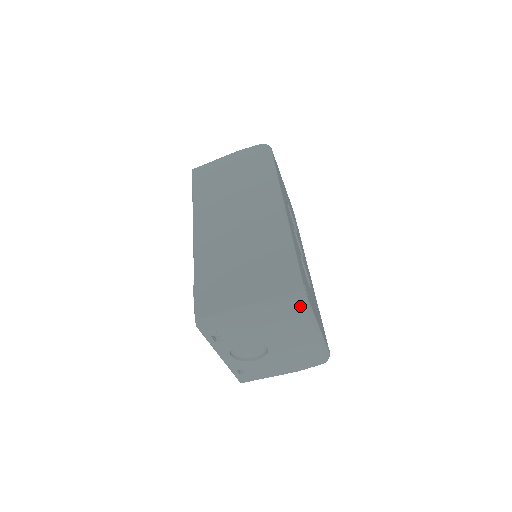
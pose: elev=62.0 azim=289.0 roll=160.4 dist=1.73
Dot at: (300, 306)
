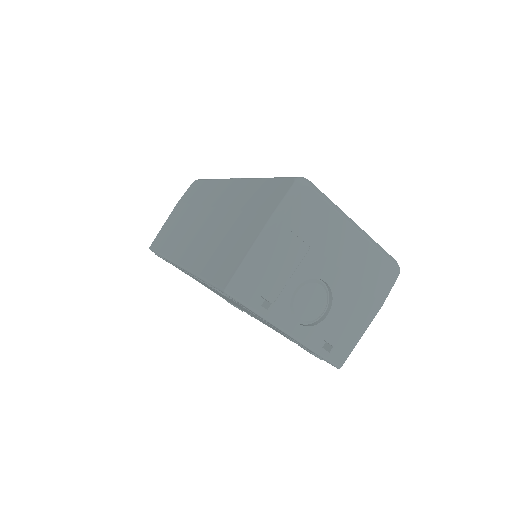
Dot at: (313, 194)
